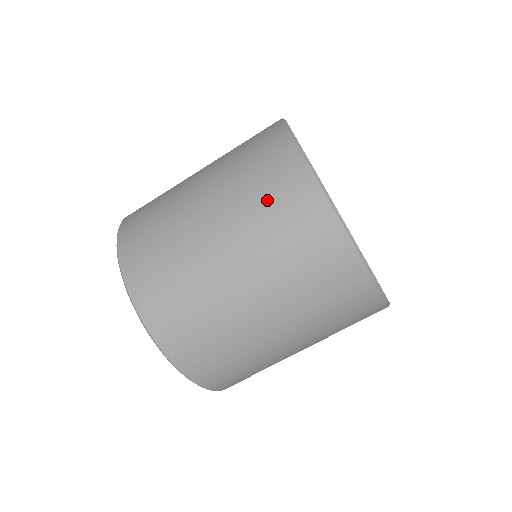
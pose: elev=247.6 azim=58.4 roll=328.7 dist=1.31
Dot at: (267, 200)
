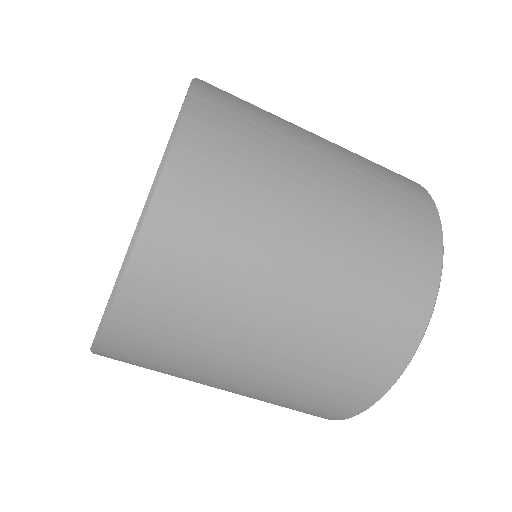
Dot at: (327, 382)
